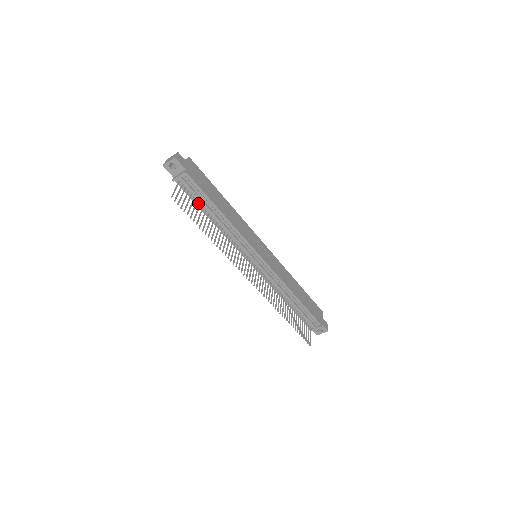
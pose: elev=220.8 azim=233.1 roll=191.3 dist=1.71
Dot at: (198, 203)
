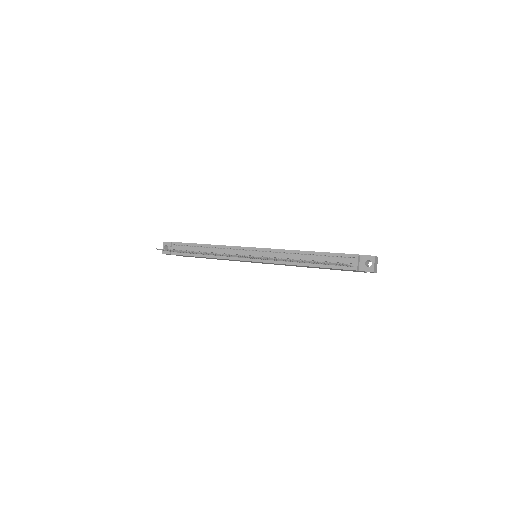
Dot at: (190, 254)
